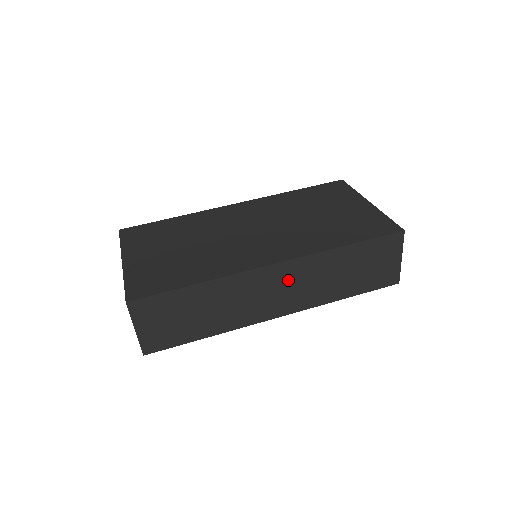
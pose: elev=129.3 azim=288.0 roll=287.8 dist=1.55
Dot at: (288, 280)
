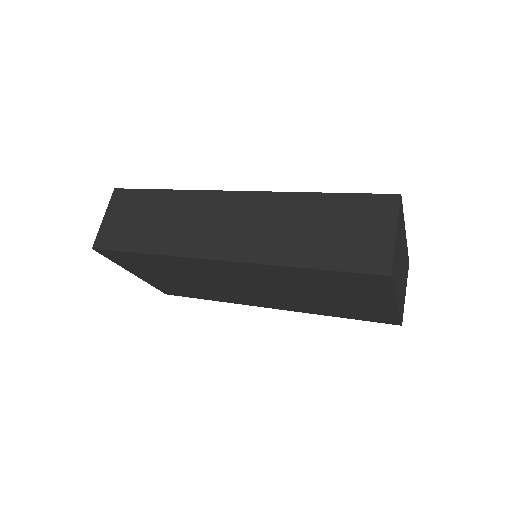
Dot at: (245, 215)
